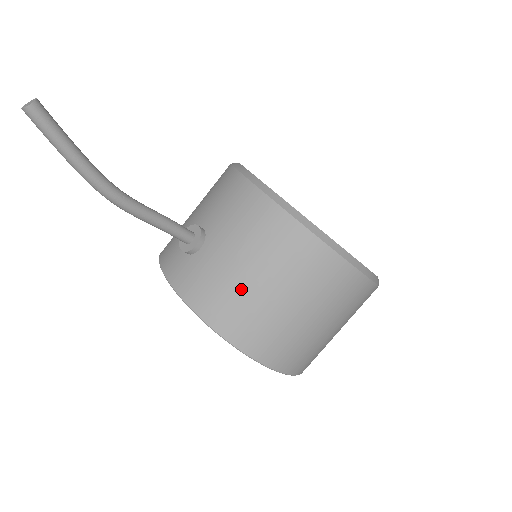
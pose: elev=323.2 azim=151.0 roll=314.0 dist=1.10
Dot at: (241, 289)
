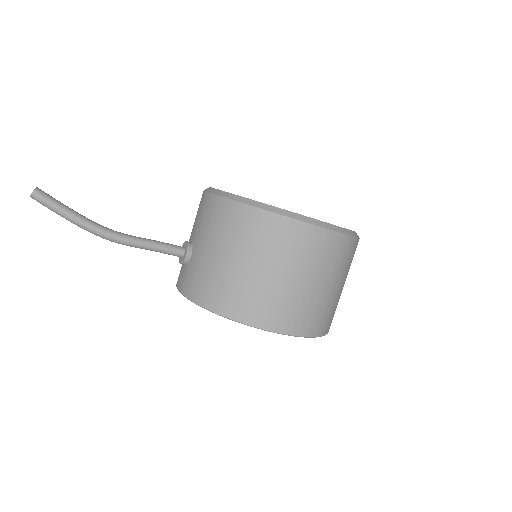
Dot at: (223, 273)
